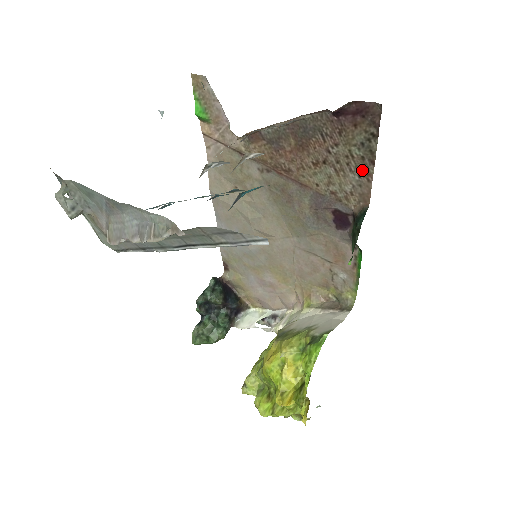
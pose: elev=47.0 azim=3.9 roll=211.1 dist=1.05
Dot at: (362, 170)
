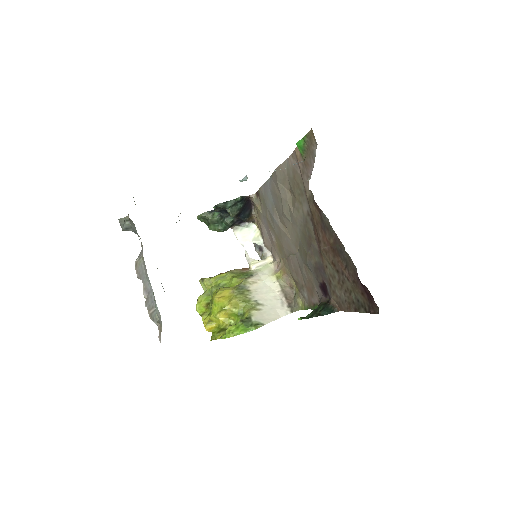
Dot at: (349, 303)
